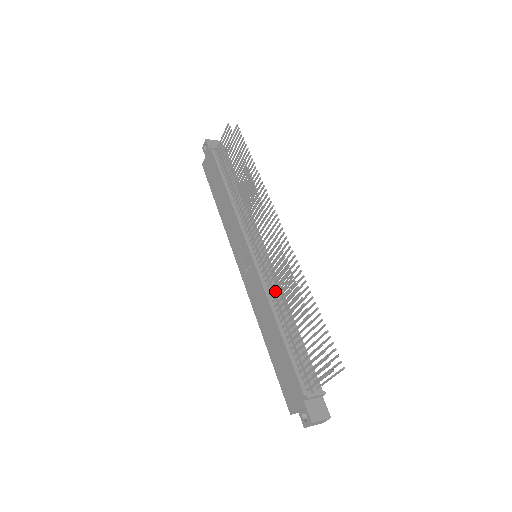
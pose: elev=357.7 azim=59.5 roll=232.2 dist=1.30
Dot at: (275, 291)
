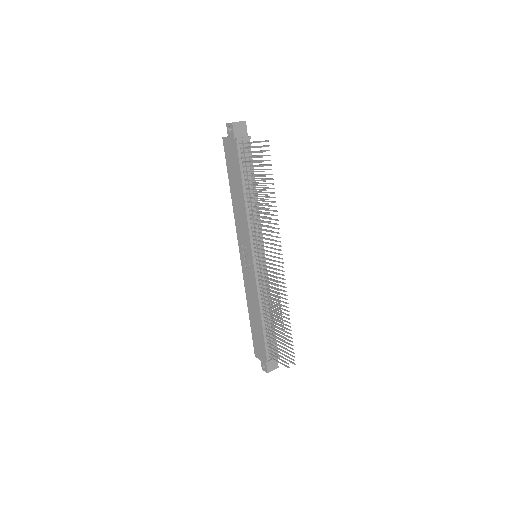
Dot at: (265, 297)
